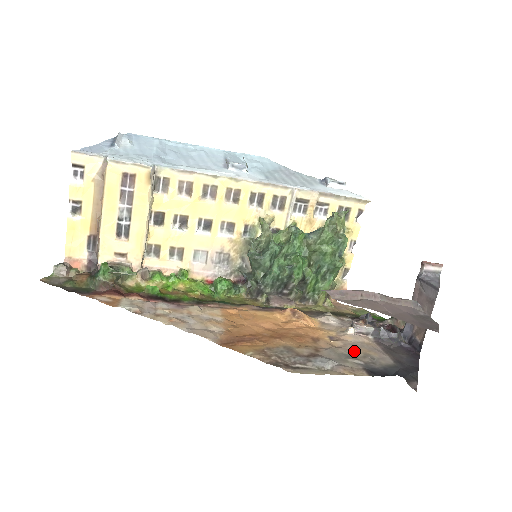
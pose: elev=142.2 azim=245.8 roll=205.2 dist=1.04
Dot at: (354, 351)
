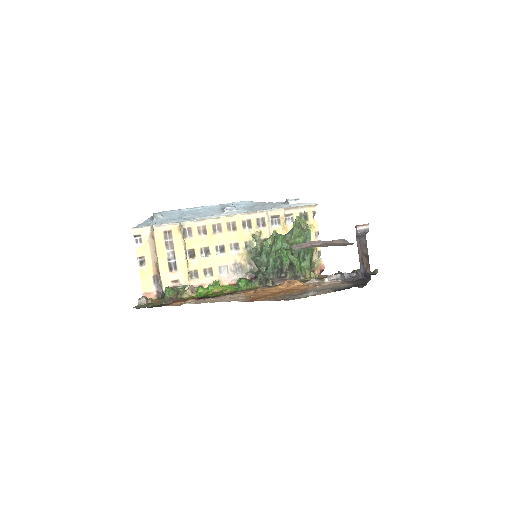
Dot at: (328, 287)
